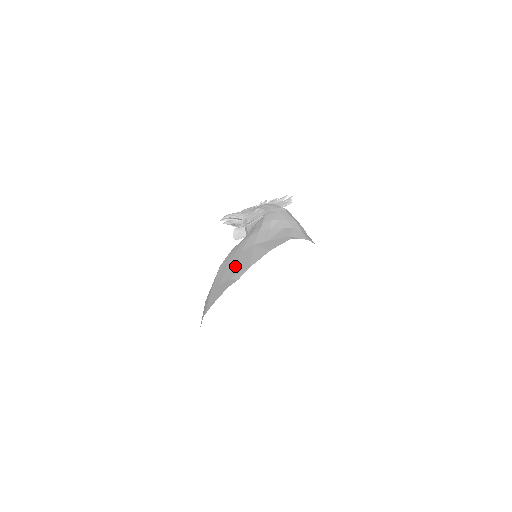
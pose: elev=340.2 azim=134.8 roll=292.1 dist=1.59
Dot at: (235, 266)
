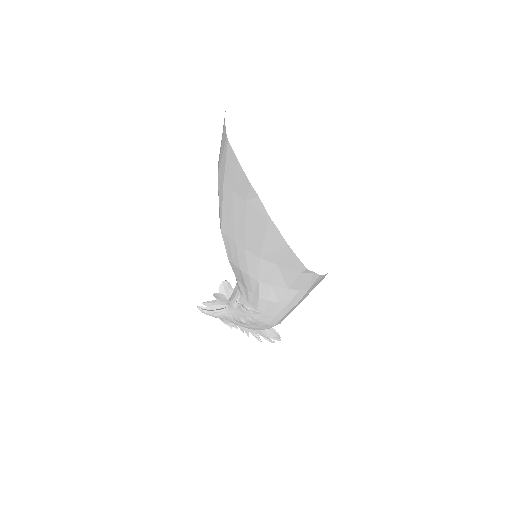
Dot at: occluded
